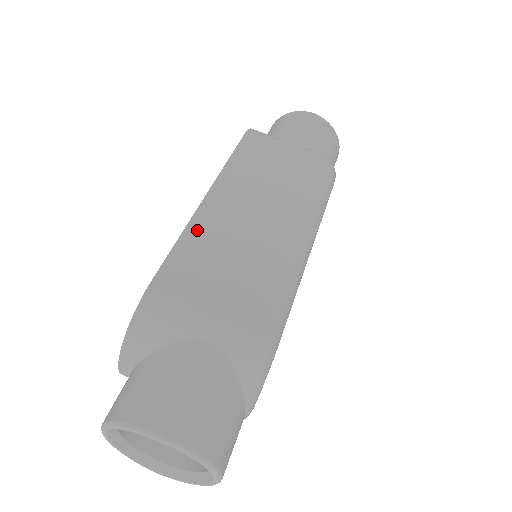
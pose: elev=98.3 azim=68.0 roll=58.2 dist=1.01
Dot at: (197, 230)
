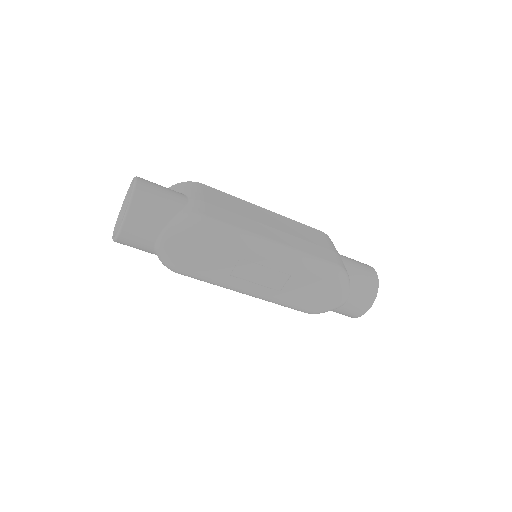
Dot at: (244, 203)
